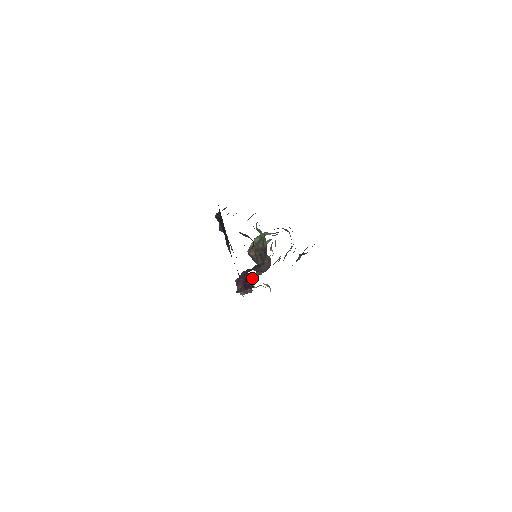
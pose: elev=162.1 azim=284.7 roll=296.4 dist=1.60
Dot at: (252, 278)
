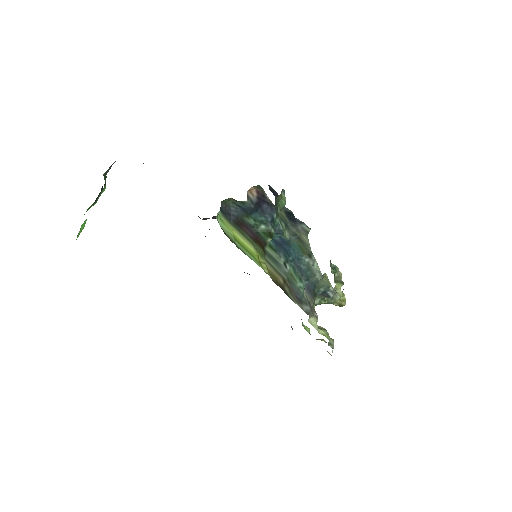
Dot at: occluded
